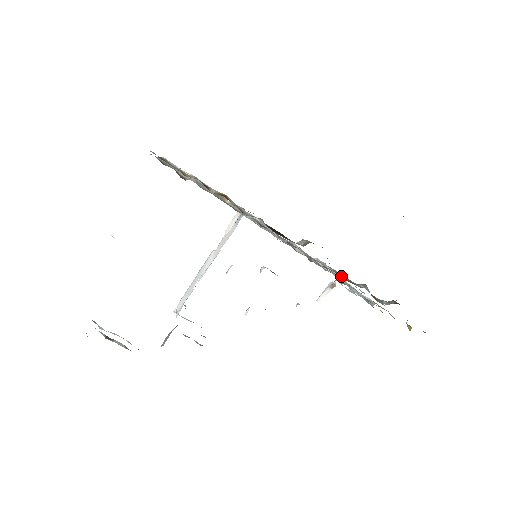
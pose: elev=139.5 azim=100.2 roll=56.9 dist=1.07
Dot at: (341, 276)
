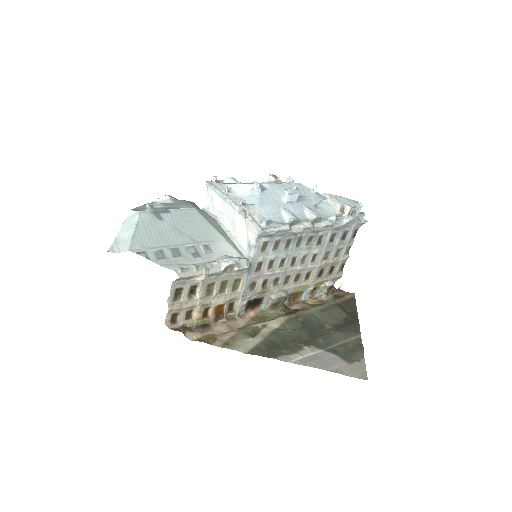
Dot at: (295, 293)
